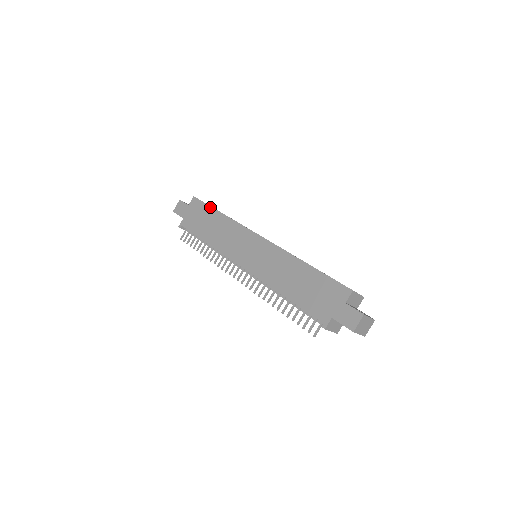
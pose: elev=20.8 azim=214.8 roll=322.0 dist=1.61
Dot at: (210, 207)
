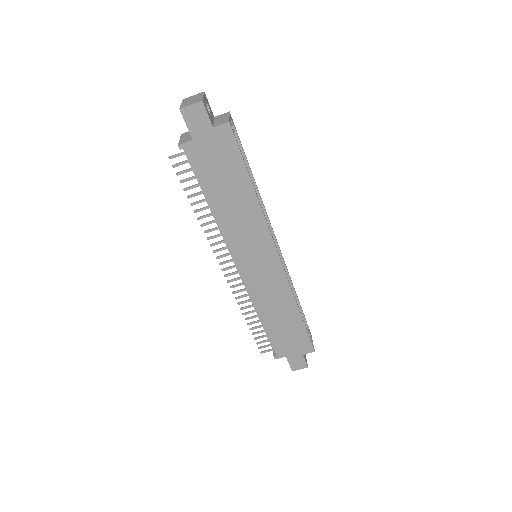
Dot at: (245, 167)
